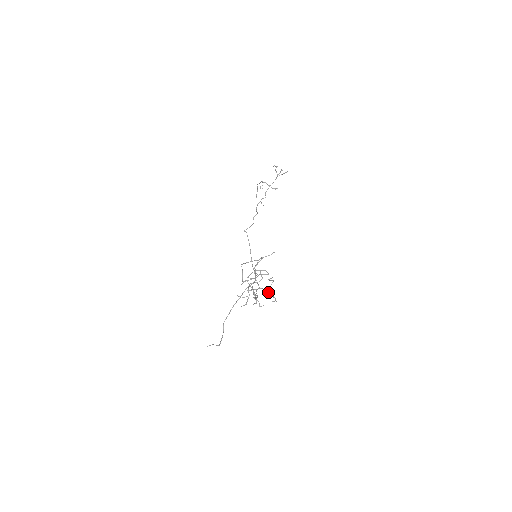
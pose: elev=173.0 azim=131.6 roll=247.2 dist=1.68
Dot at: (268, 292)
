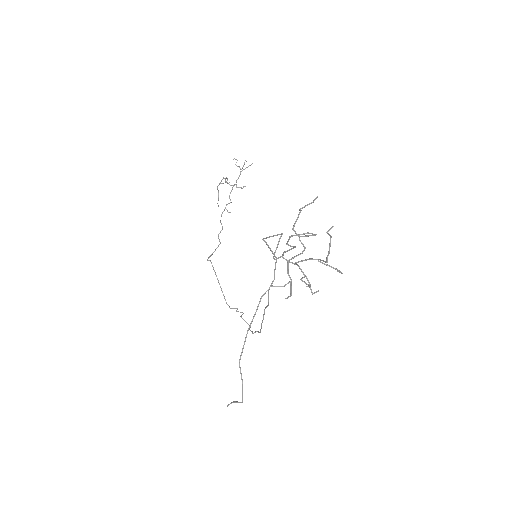
Dot at: (323, 263)
